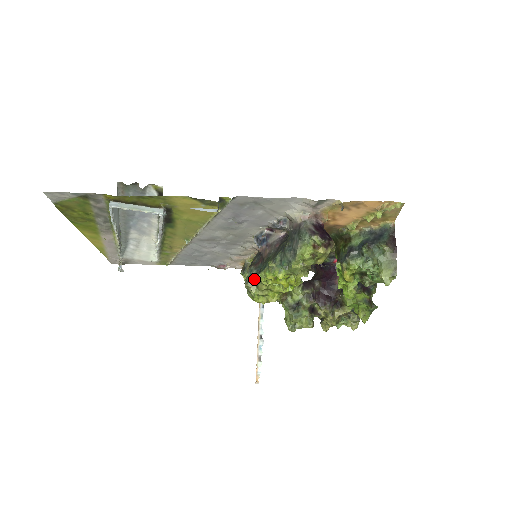
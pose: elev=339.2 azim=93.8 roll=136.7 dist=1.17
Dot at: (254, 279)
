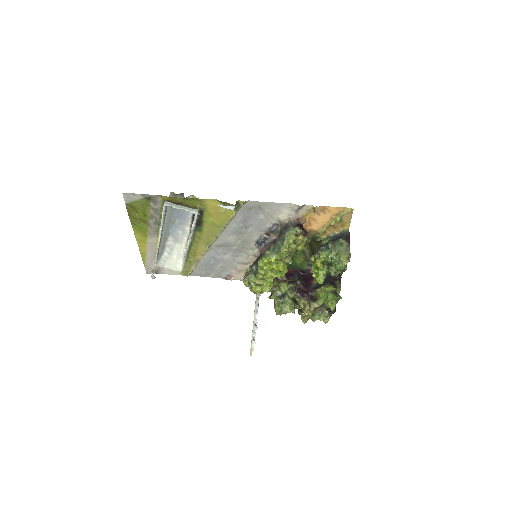
Dot at: (254, 272)
